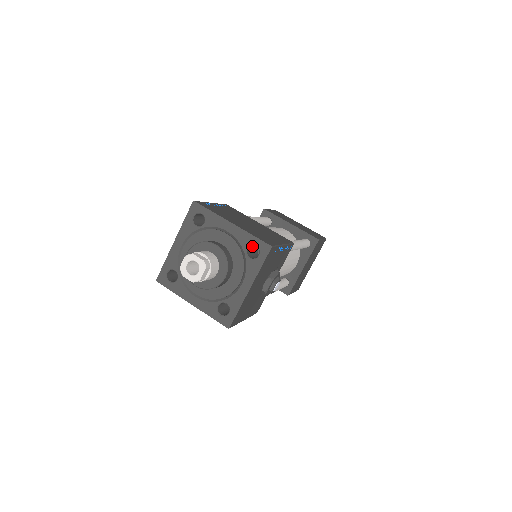
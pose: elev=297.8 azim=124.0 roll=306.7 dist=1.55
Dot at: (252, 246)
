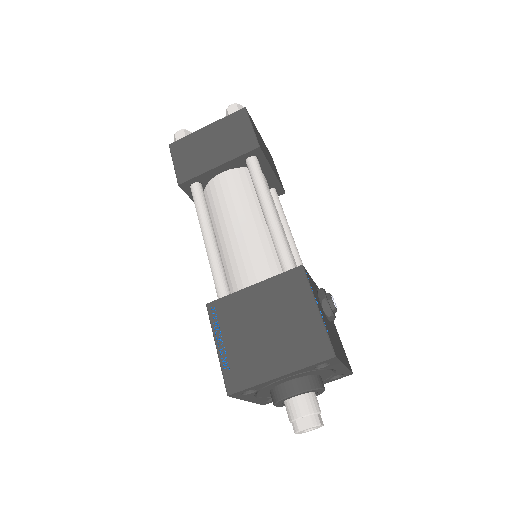
Dot at: occluded
